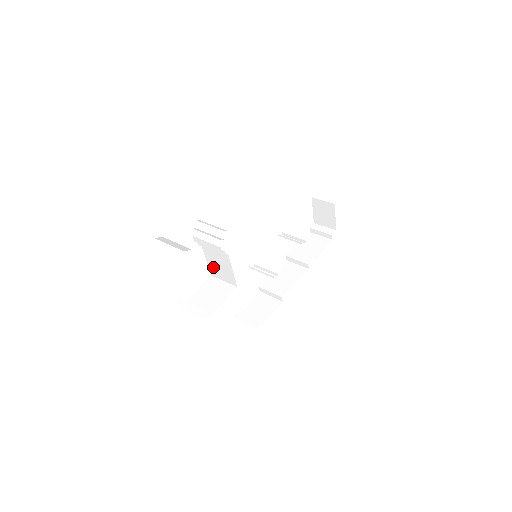
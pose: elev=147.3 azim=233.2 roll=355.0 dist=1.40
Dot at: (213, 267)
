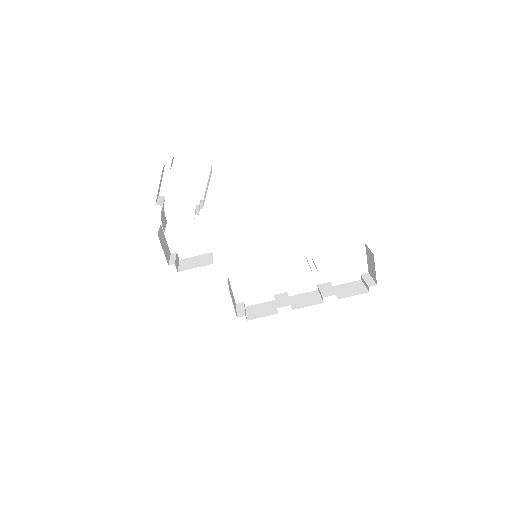
Dot at: occluded
